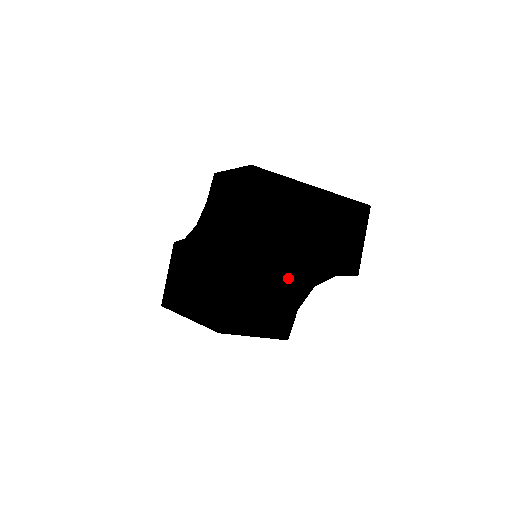
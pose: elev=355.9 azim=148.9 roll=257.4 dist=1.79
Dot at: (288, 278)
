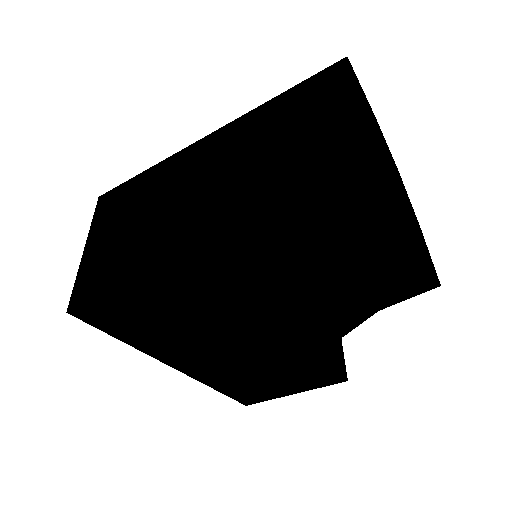
Dot at: (282, 351)
